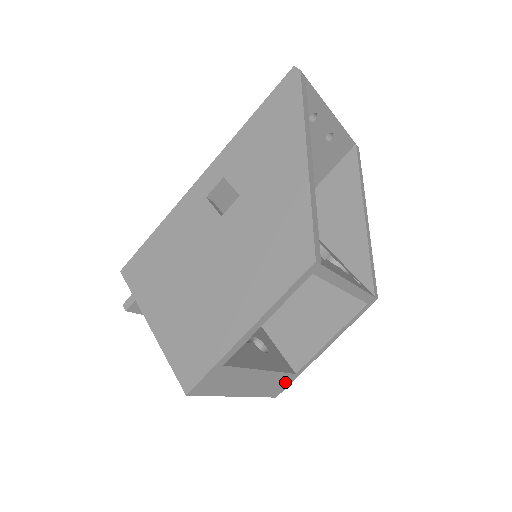
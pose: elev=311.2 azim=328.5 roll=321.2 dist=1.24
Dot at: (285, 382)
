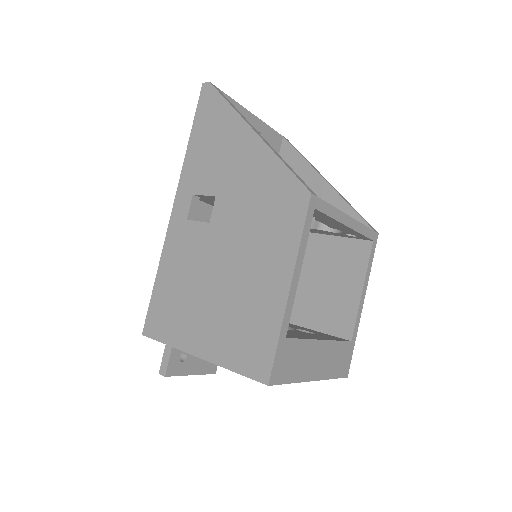
Dot at: (347, 354)
